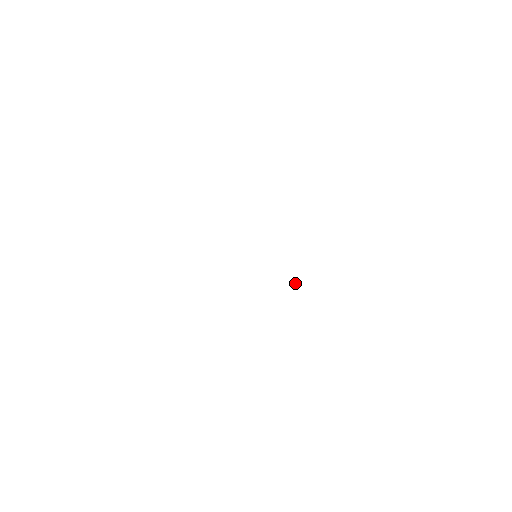
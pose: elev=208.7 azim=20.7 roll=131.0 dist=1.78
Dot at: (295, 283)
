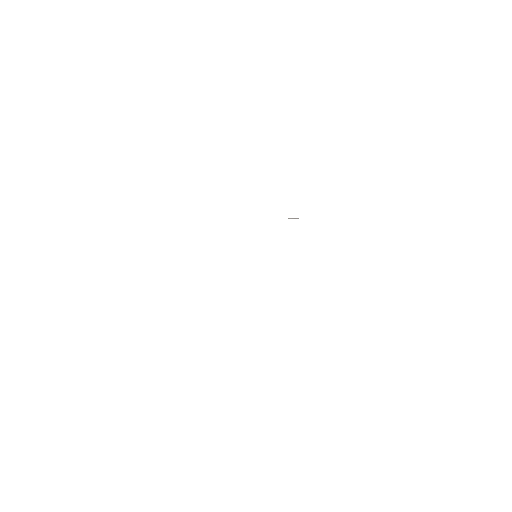
Dot at: occluded
